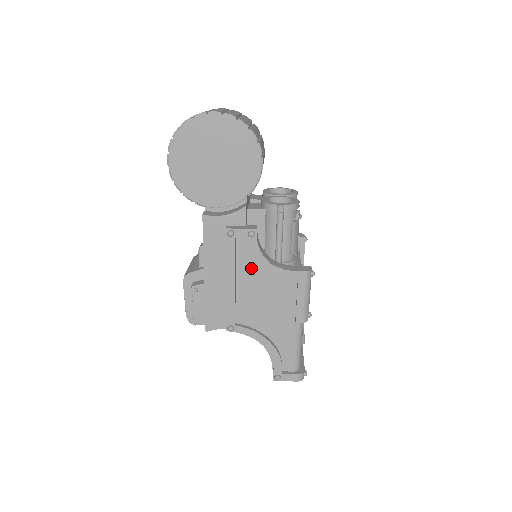
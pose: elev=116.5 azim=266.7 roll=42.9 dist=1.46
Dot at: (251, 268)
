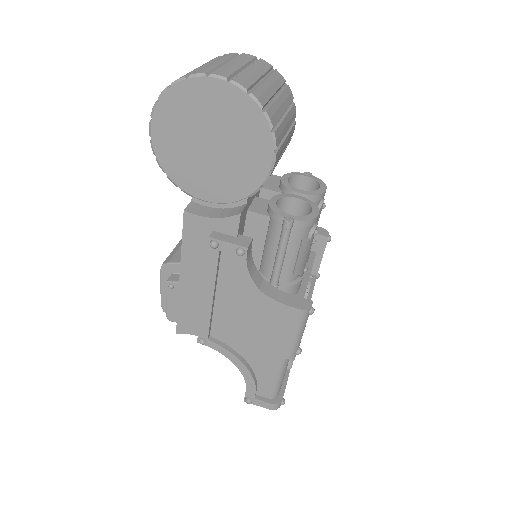
Dot at: (236, 286)
